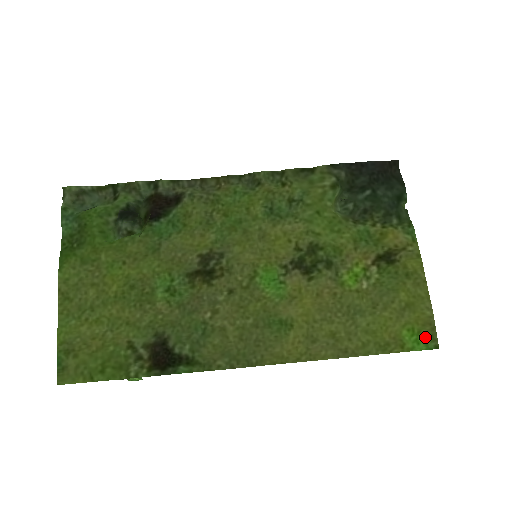
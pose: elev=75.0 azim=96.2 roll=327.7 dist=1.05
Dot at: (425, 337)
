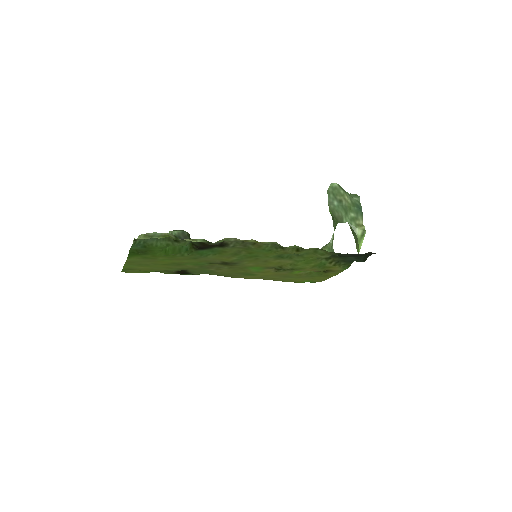
Dot at: (312, 281)
